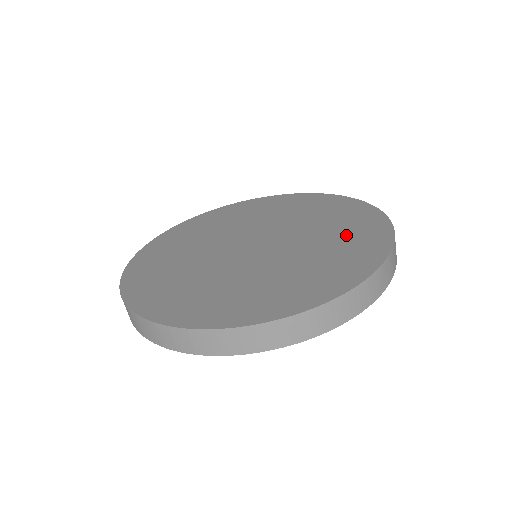
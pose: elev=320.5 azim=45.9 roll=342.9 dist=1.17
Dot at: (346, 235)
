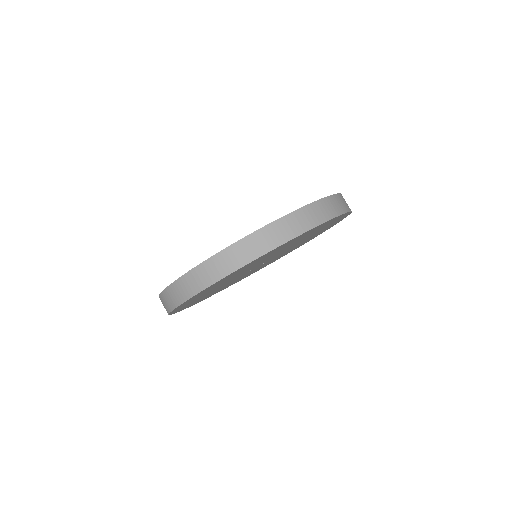
Dot at: occluded
